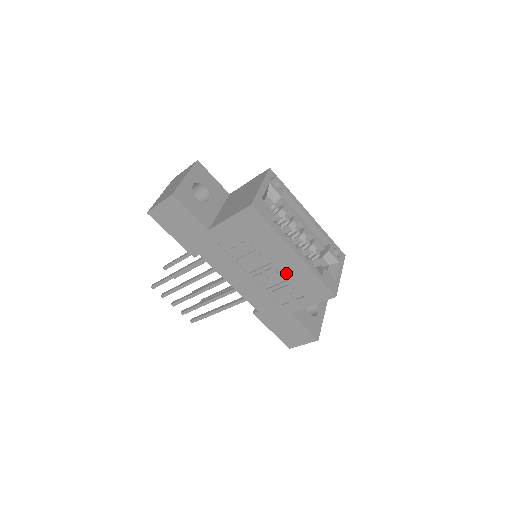
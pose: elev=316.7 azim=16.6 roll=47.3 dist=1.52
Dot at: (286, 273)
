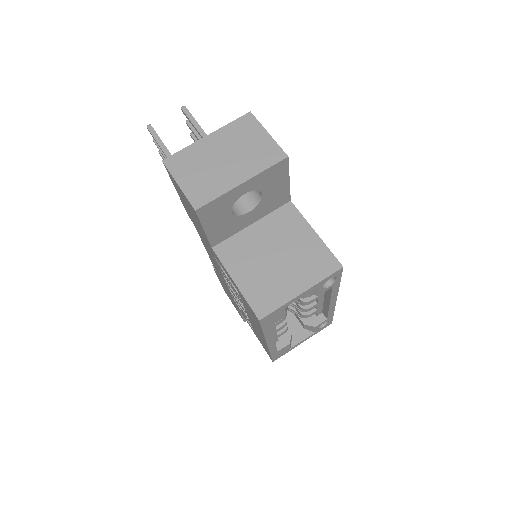
Dot at: (251, 323)
